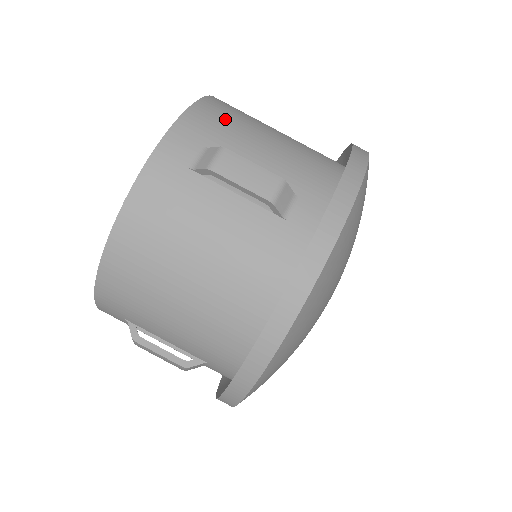
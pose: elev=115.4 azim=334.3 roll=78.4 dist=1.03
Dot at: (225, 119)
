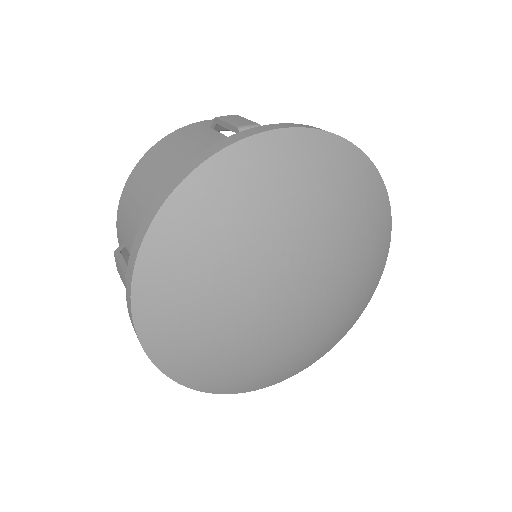
Dot at: occluded
